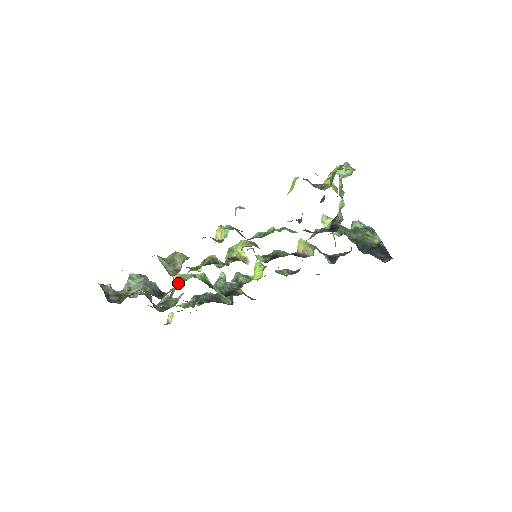
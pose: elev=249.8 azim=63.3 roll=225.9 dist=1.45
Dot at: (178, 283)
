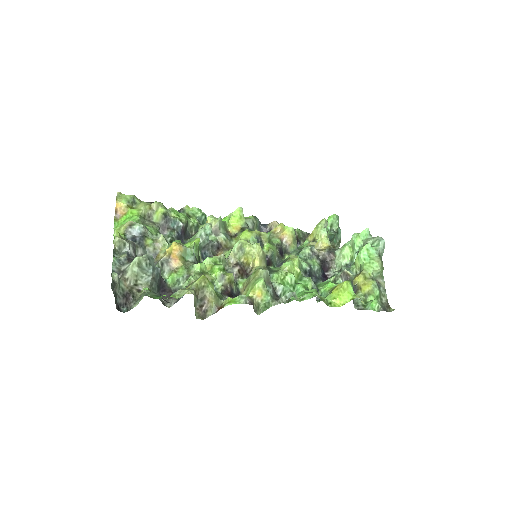
Dot at: (183, 278)
